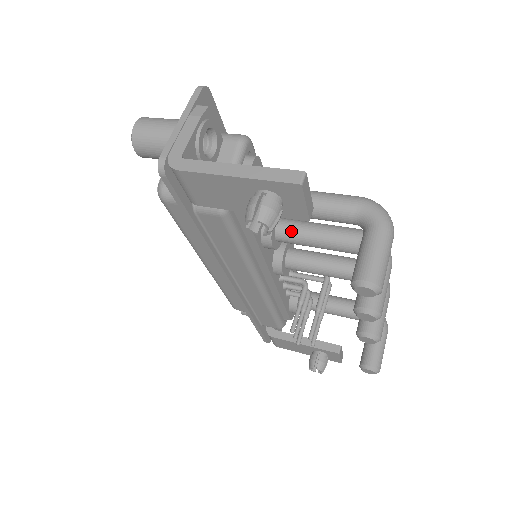
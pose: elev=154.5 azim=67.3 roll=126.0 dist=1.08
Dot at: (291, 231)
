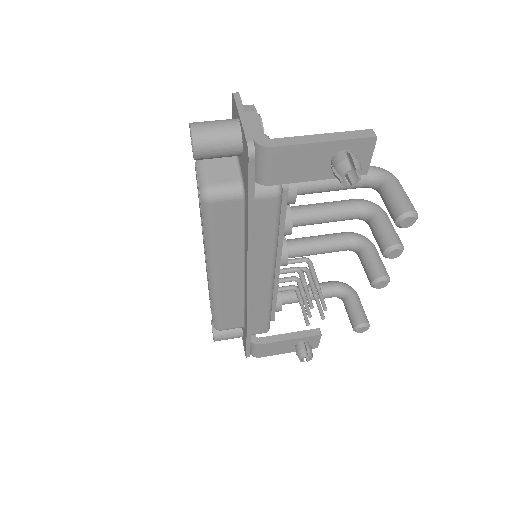
Dot at: (304, 213)
